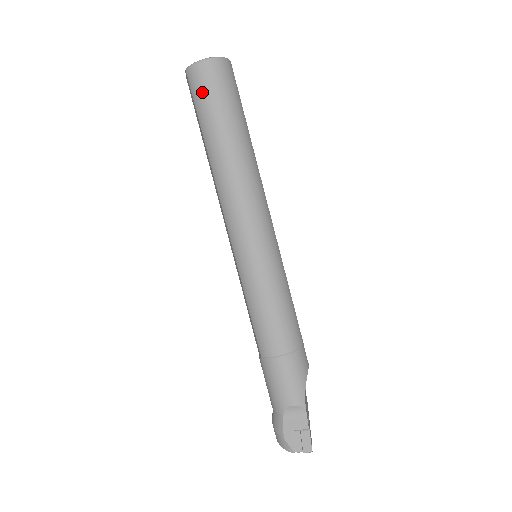
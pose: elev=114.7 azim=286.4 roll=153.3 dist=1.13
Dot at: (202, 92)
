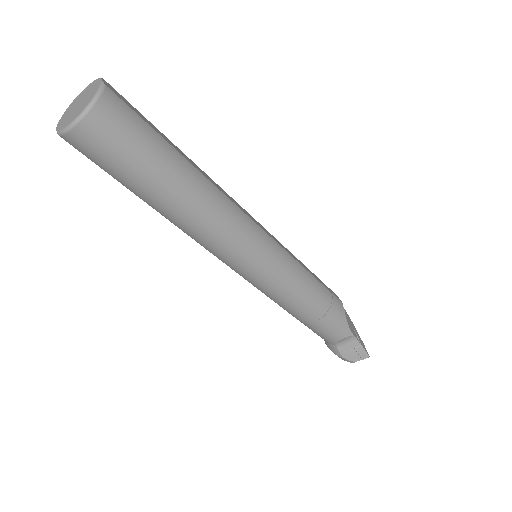
Dot at: (104, 159)
